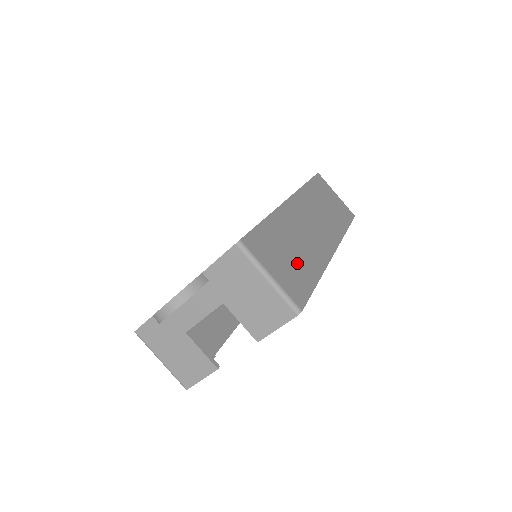
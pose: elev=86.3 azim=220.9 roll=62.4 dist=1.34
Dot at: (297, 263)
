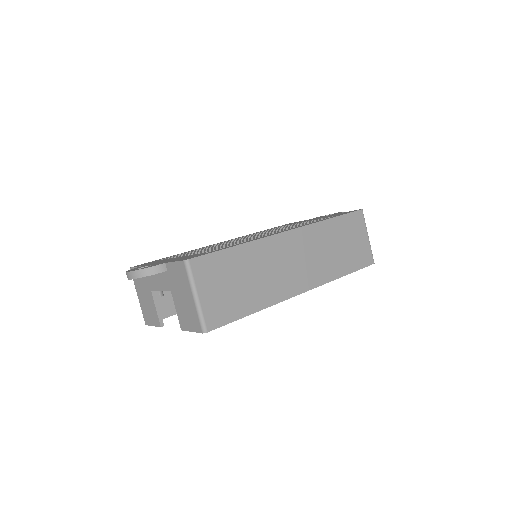
Dot at: (240, 292)
